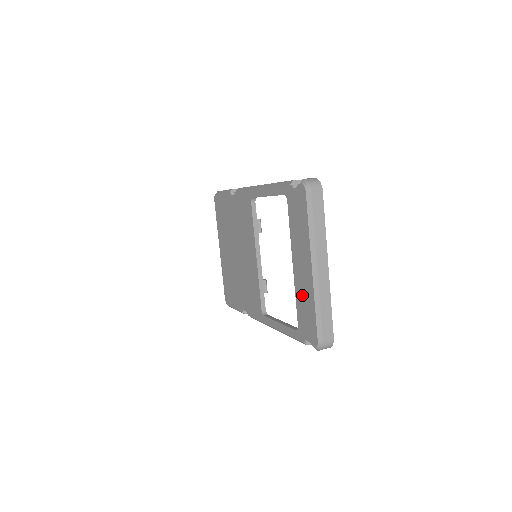
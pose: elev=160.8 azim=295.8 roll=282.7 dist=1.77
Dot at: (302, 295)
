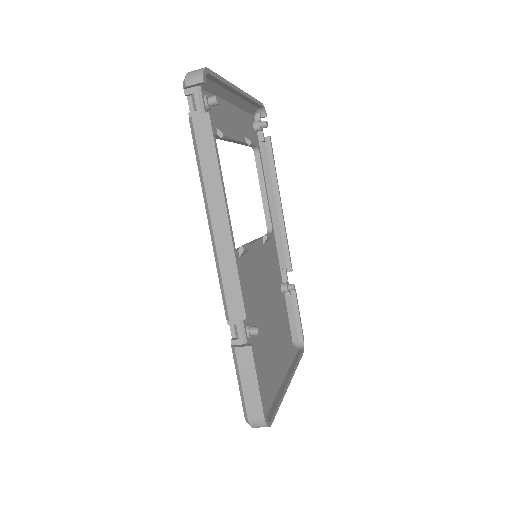
Dot at: occluded
